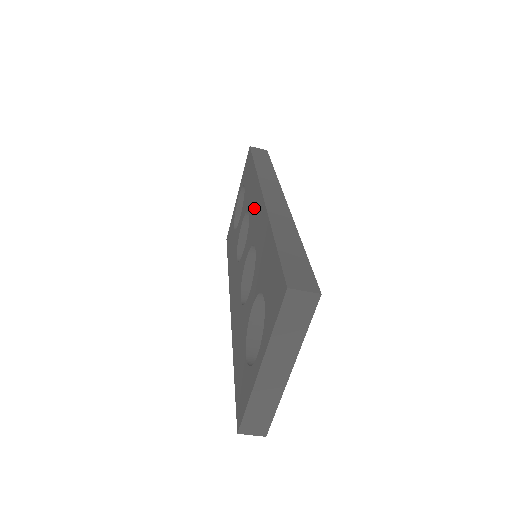
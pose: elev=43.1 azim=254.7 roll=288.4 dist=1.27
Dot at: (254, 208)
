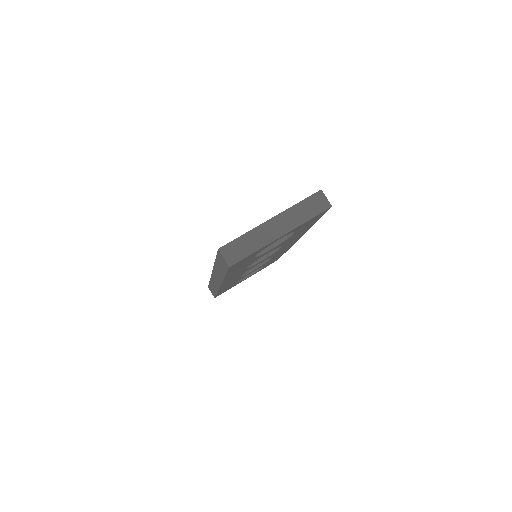
Dot at: occluded
